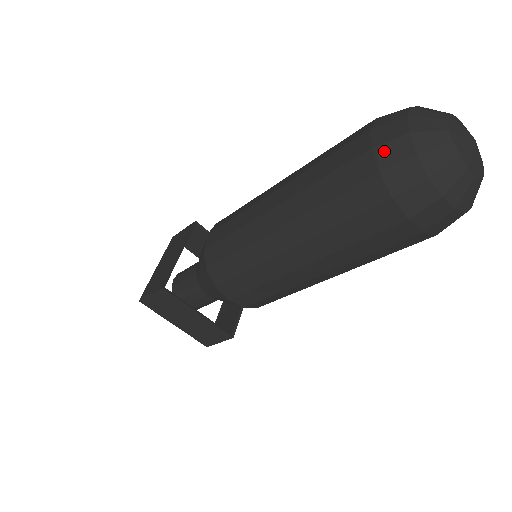
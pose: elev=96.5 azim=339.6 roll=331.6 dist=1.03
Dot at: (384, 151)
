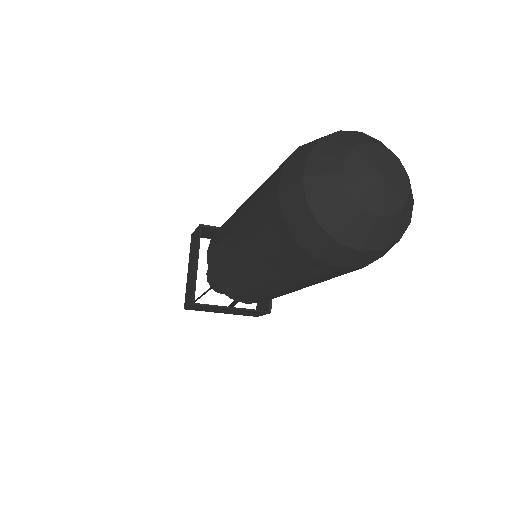
Dot at: (292, 220)
